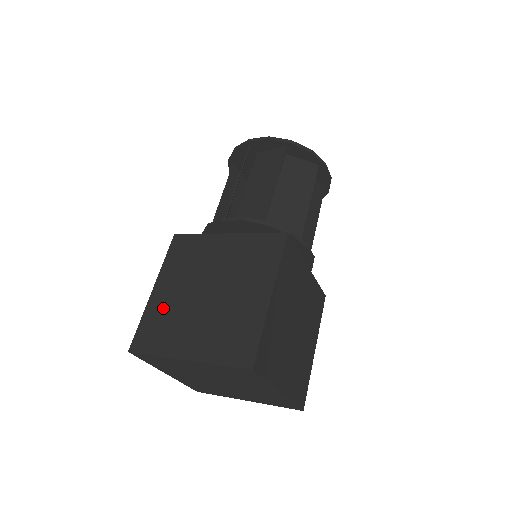
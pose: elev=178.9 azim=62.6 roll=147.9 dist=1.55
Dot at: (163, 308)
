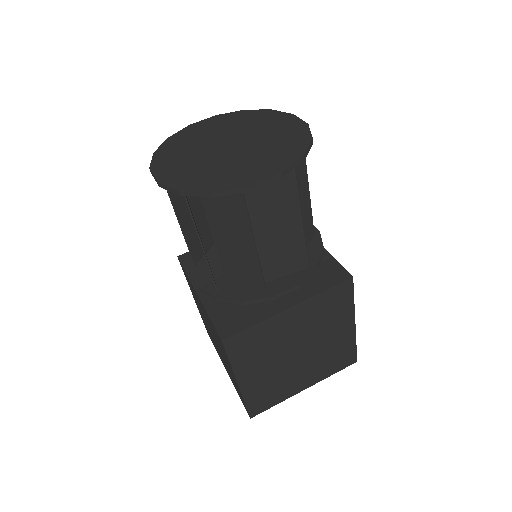
Dot at: (204, 322)
